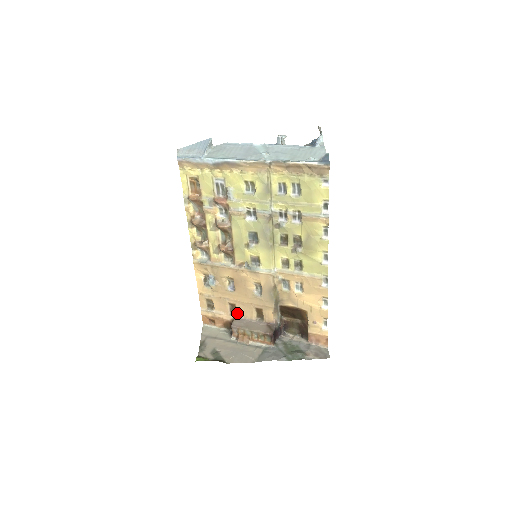
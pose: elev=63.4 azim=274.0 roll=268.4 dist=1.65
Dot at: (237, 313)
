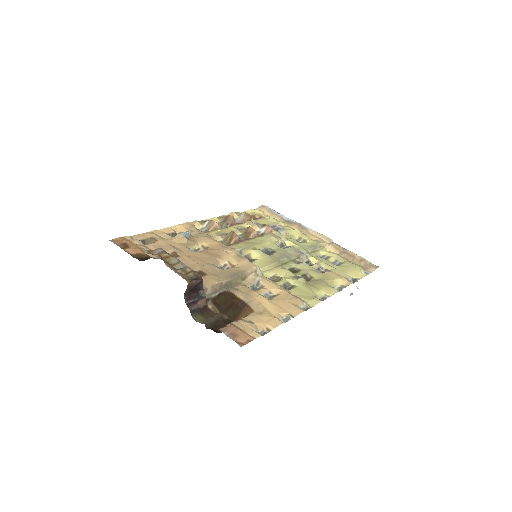
Dot at: occluded
